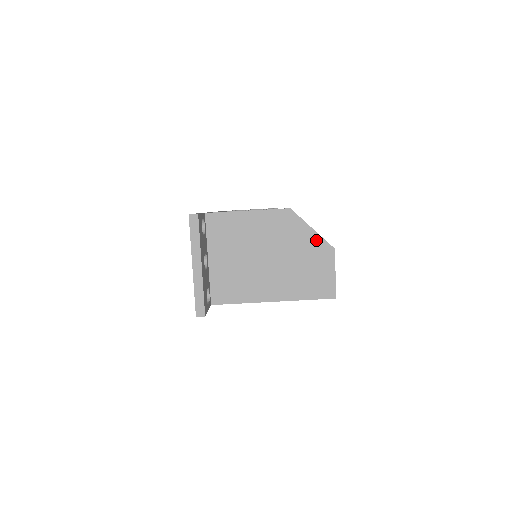
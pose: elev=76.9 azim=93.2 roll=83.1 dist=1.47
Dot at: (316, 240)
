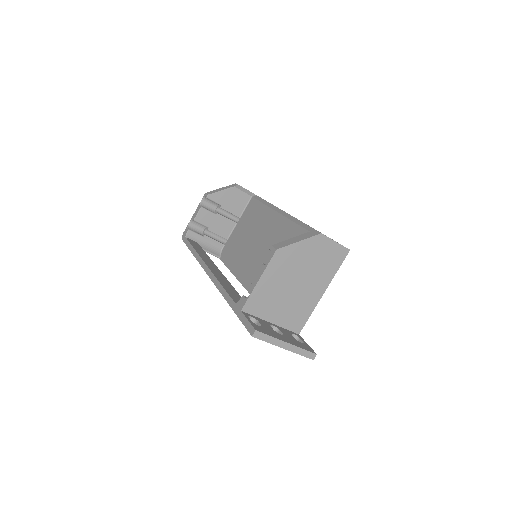
Dot at: (308, 243)
